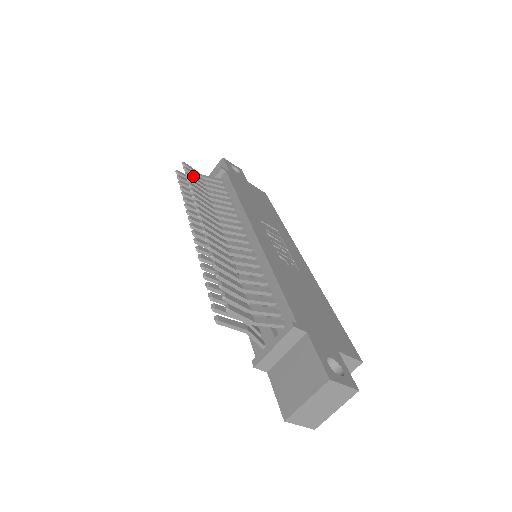
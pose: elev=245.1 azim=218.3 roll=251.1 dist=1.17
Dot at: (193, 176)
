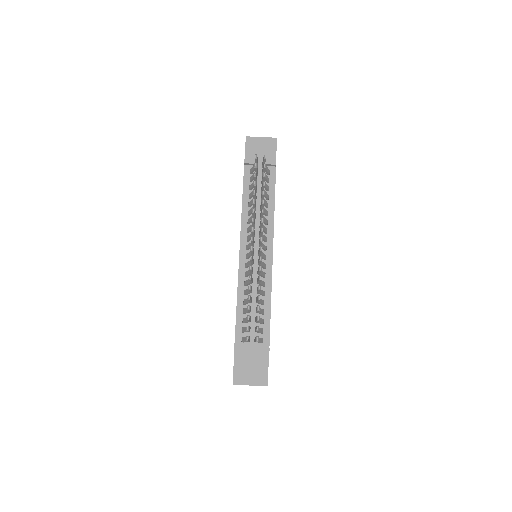
Dot at: occluded
